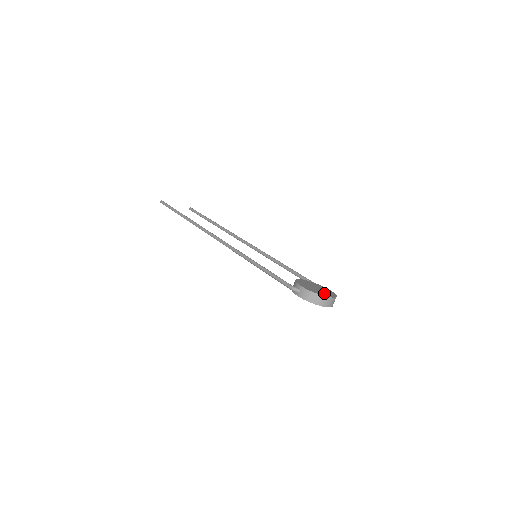
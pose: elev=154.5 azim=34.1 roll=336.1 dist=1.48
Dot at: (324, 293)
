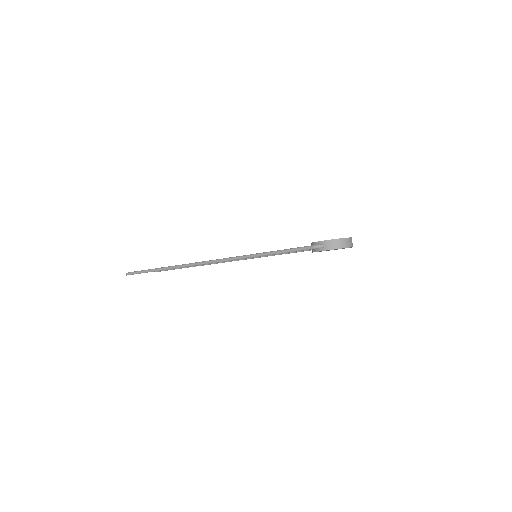
Dot at: occluded
